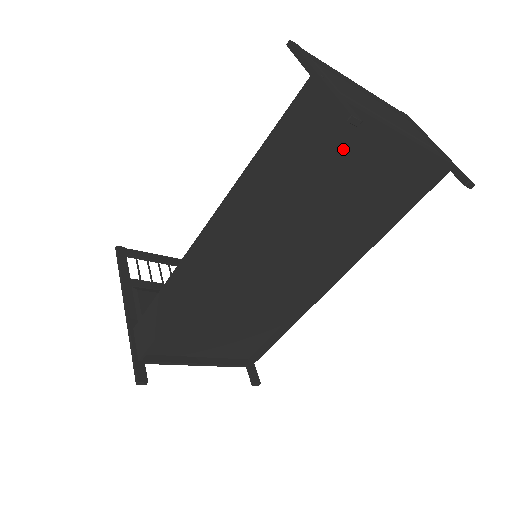
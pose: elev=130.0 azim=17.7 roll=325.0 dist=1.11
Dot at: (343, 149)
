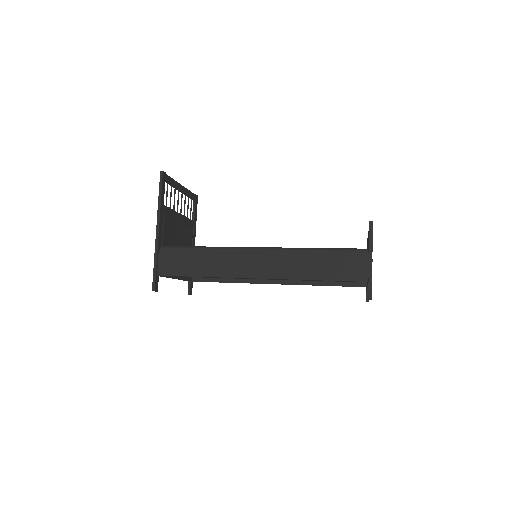
Dot at: occluded
